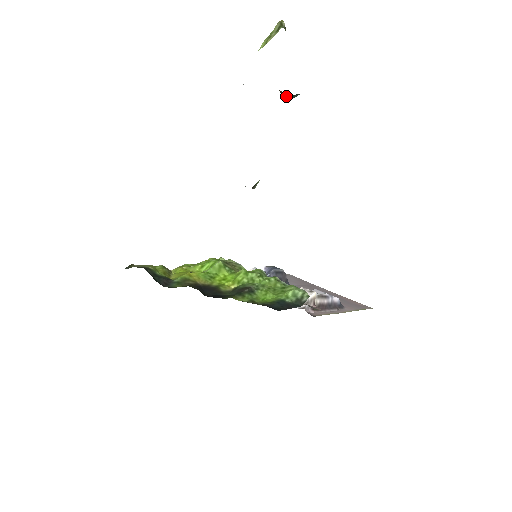
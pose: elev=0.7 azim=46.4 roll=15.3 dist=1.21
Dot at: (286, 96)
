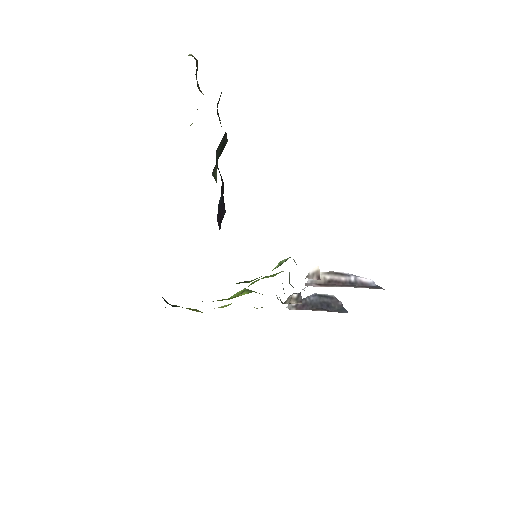
Dot at: occluded
